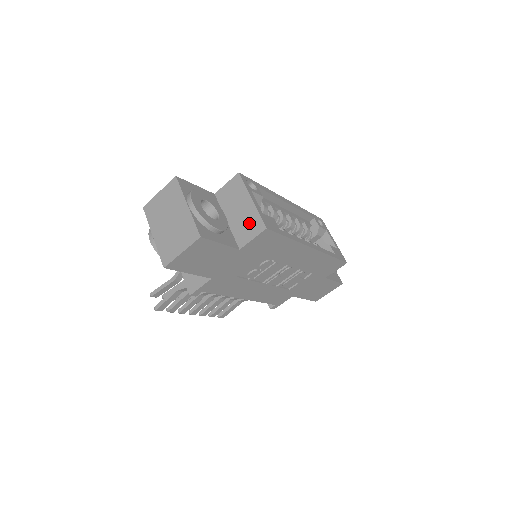
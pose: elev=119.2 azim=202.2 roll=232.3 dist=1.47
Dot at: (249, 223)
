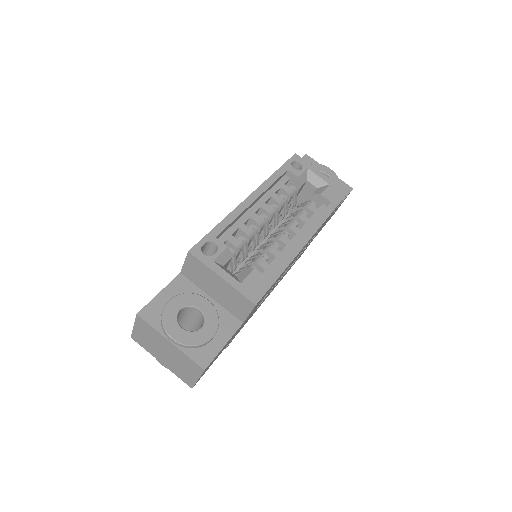
Dot at: (235, 300)
